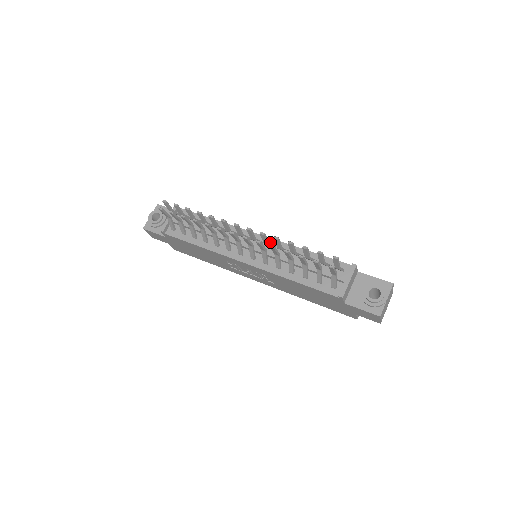
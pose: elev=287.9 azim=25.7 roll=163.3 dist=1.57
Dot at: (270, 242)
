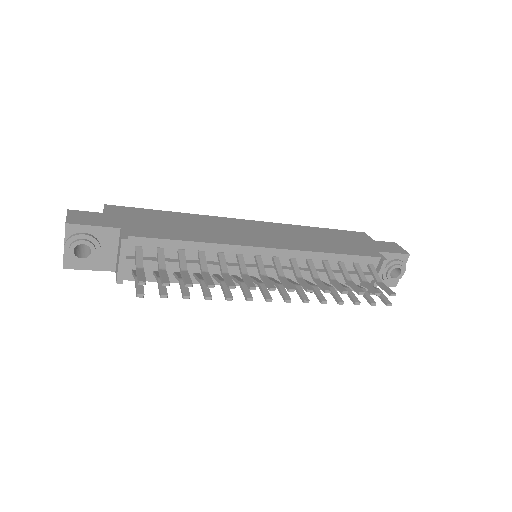
Dot at: (286, 255)
